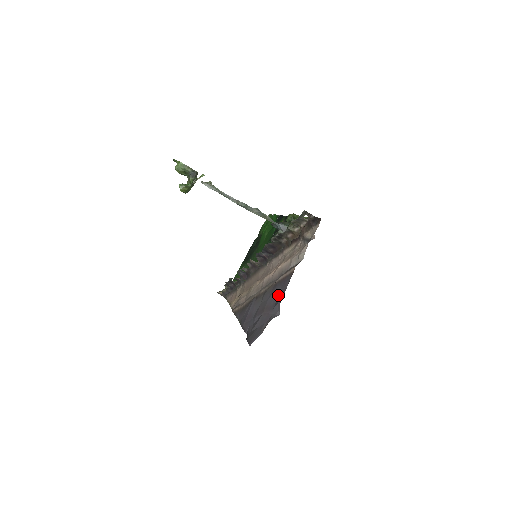
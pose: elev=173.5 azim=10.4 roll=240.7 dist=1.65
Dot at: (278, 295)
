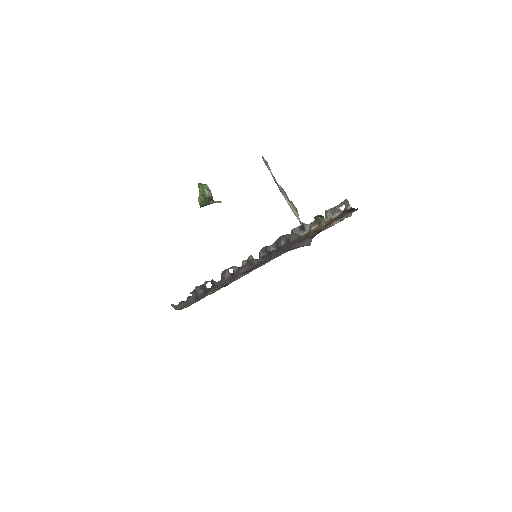
Dot at: occluded
